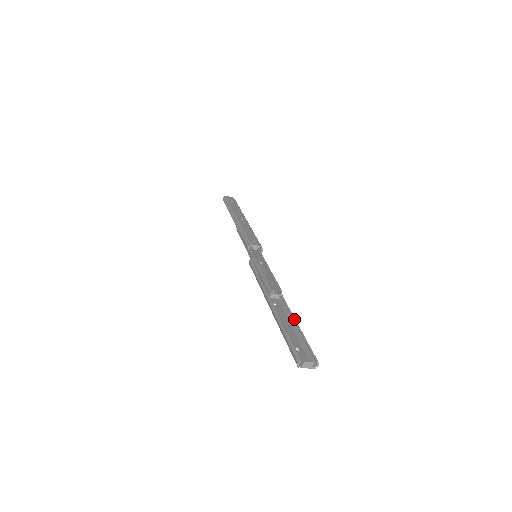
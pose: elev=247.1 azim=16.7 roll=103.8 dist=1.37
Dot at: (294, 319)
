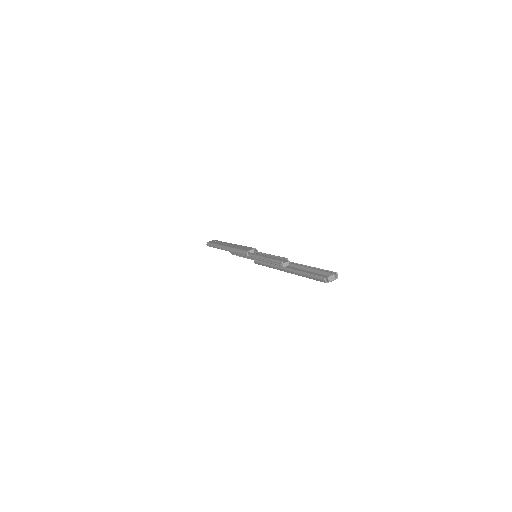
Dot at: (306, 266)
